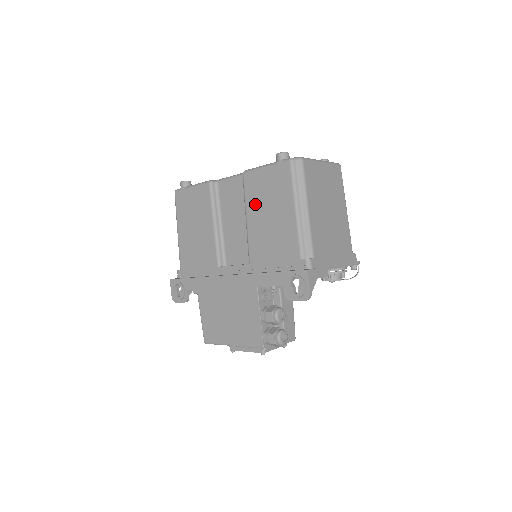
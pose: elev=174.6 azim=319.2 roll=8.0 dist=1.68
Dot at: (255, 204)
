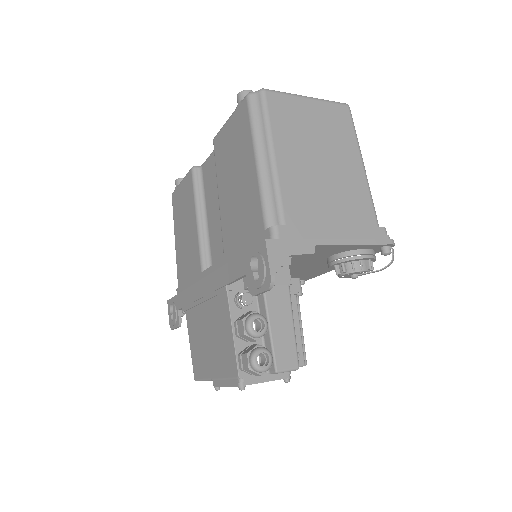
Dot at: (223, 173)
